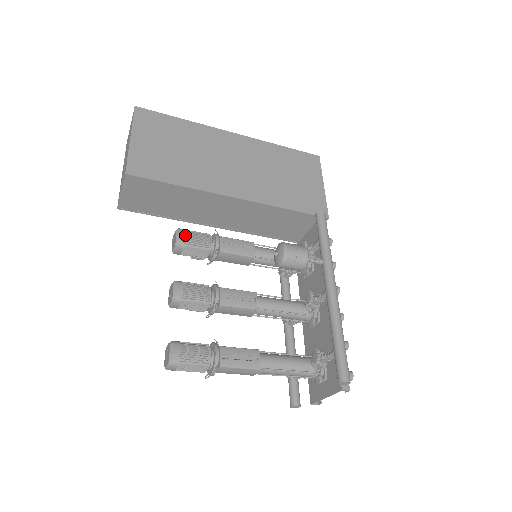
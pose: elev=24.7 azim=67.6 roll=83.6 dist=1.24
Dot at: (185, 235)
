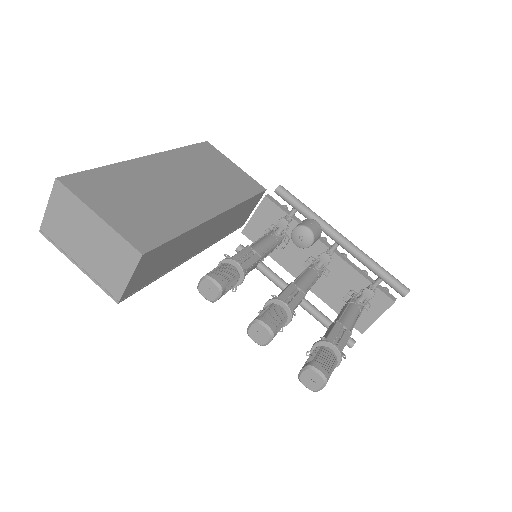
Dot at: (217, 277)
